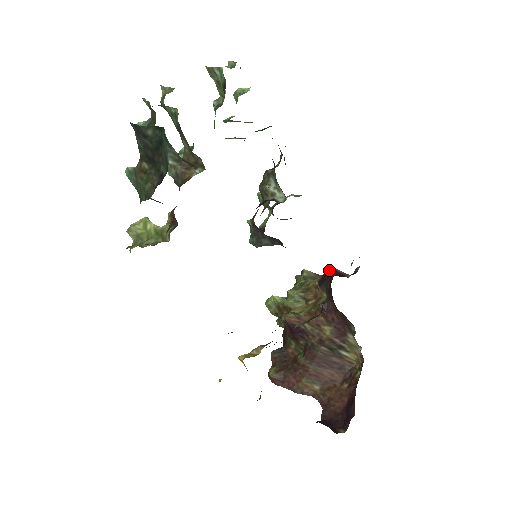
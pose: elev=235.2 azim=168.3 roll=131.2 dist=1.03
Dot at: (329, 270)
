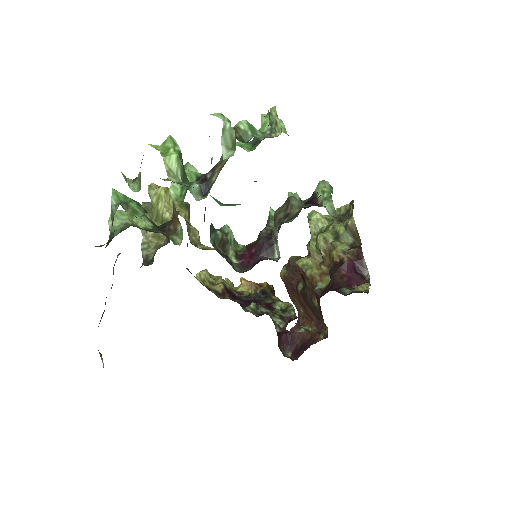
Dot at: (360, 250)
